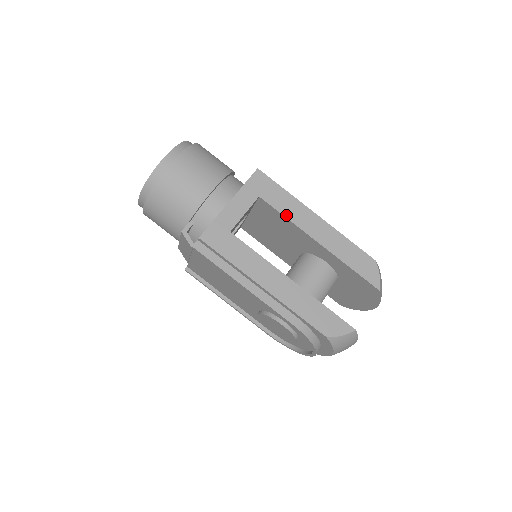
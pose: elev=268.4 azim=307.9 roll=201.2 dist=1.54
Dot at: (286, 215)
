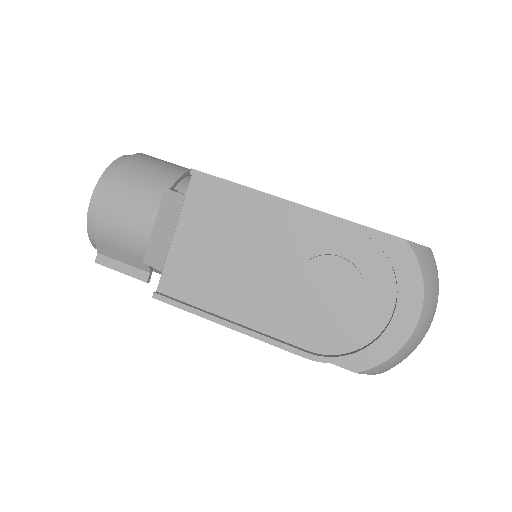
Dot at: occluded
